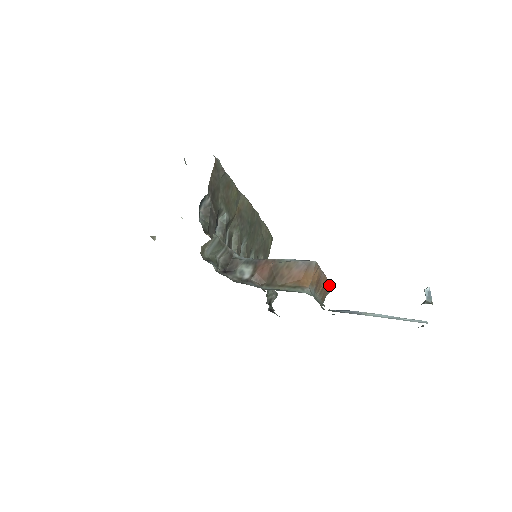
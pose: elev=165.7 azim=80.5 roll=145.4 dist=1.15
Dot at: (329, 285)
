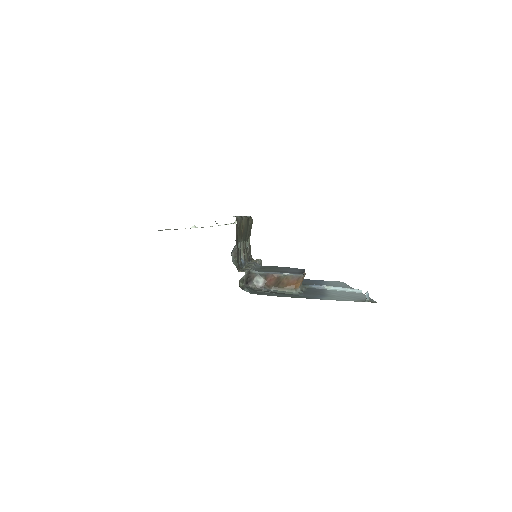
Dot at: occluded
